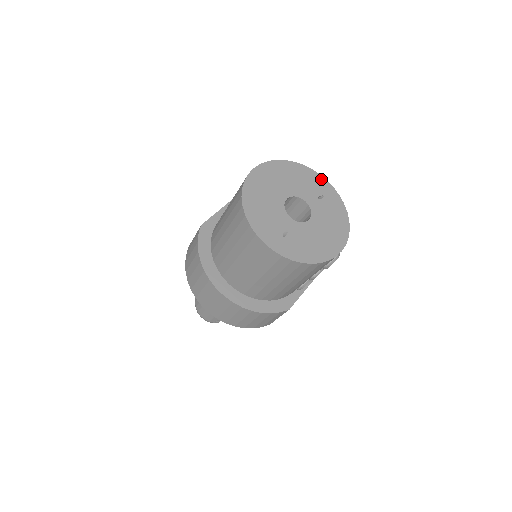
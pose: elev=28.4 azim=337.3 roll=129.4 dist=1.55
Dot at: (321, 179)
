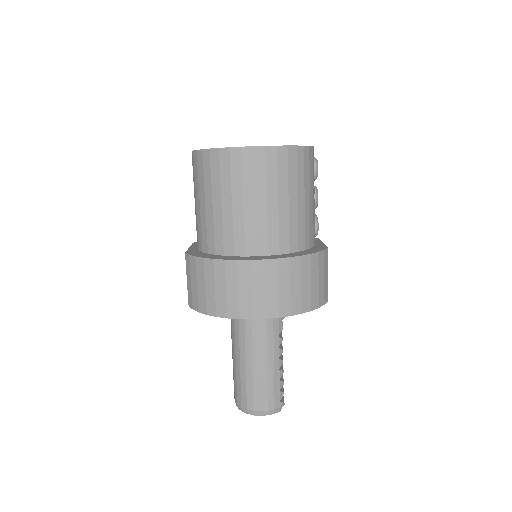
Dot at: occluded
